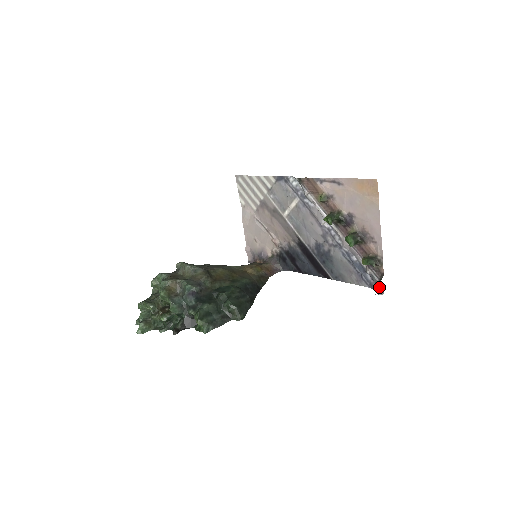
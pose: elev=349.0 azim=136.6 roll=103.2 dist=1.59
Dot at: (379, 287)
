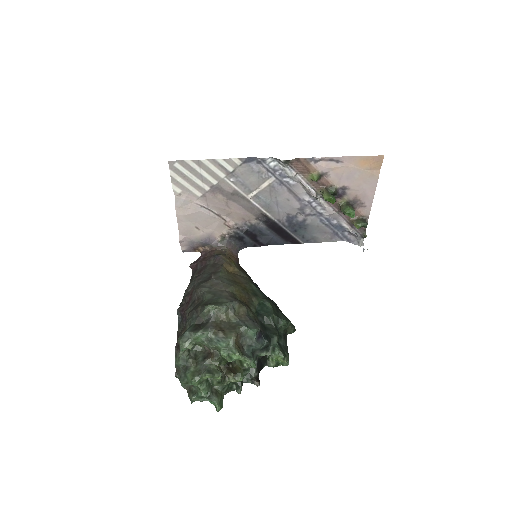
Dot at: (358, 240)
